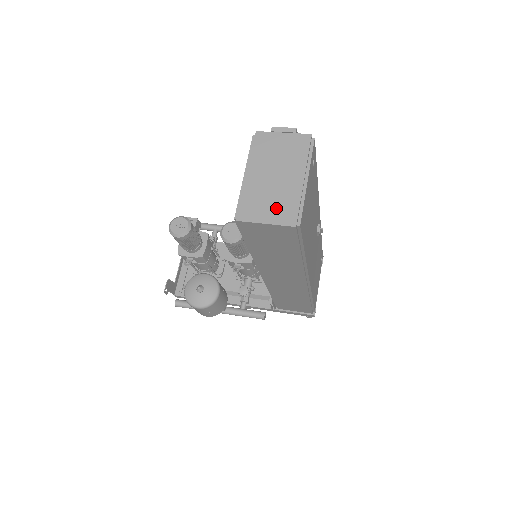
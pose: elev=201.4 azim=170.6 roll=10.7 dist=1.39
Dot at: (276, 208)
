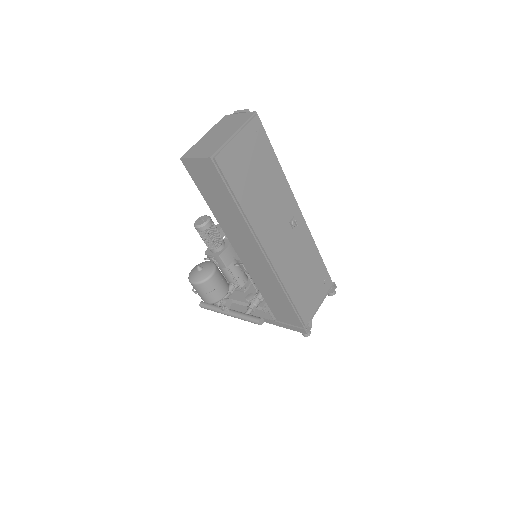
Dot at: (206, 150)
